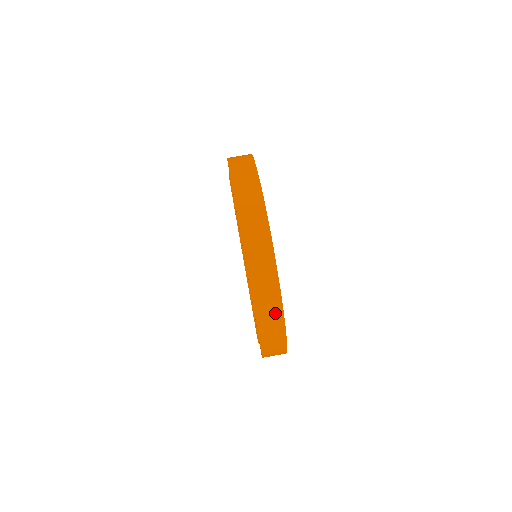
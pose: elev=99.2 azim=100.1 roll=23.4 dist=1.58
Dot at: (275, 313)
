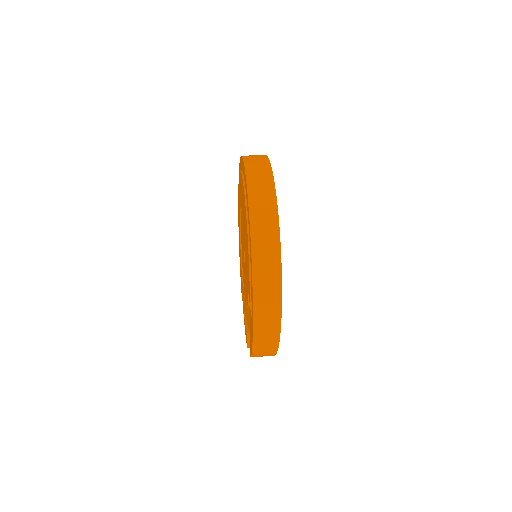
Dot at: occluded
